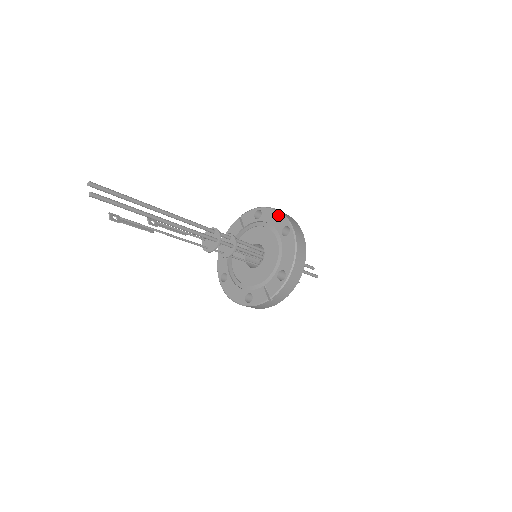
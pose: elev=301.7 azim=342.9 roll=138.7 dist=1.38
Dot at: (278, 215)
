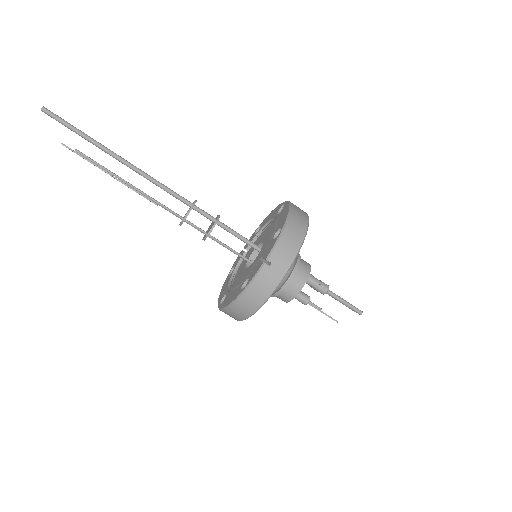
Dot at: (274, 209)
